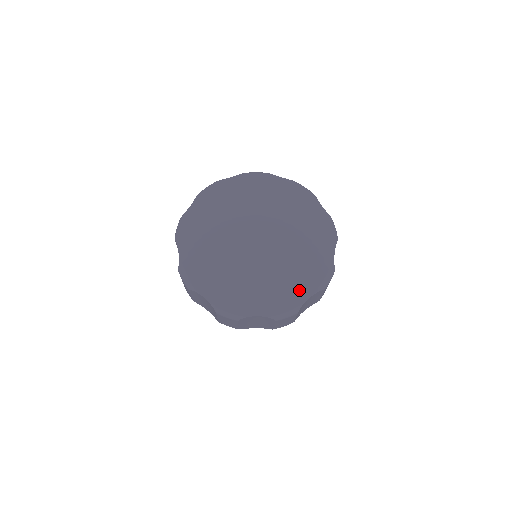
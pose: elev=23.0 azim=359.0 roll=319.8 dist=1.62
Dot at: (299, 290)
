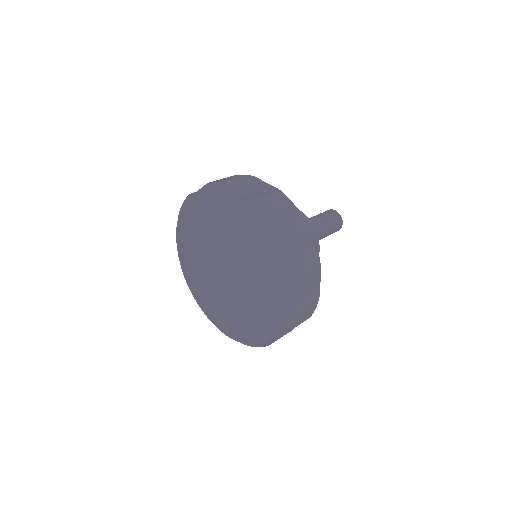
Dot at: (260, 332)
